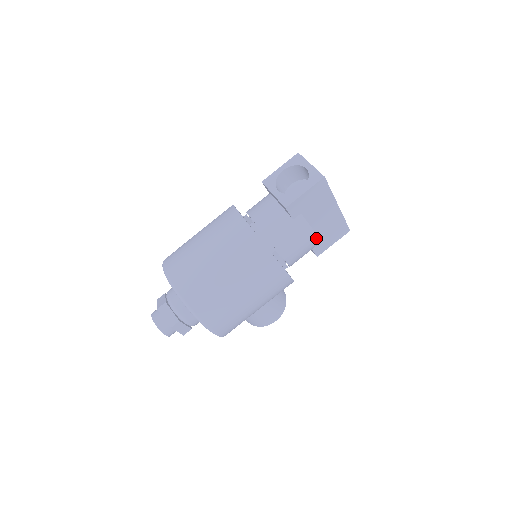
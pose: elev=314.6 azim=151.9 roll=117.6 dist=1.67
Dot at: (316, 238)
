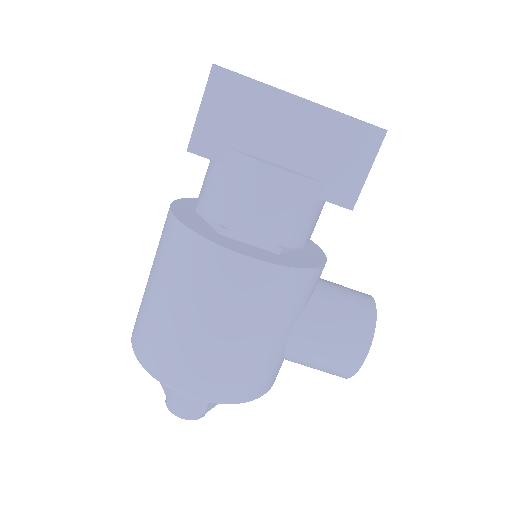
Dot at: (279, 172)
